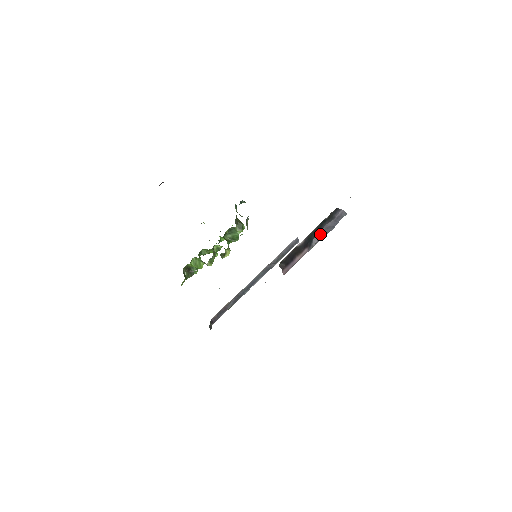
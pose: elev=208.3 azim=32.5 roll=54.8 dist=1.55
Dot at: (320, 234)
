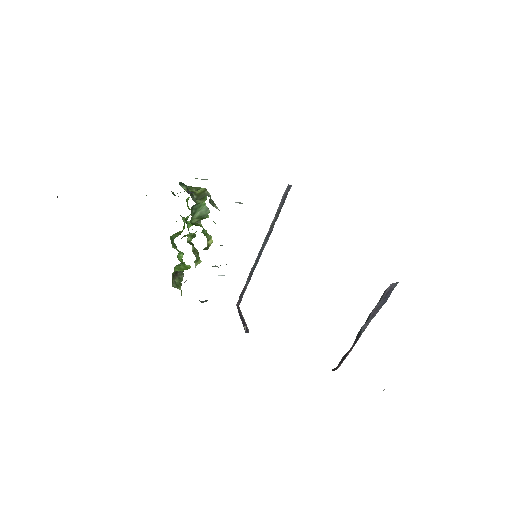
Dot at: (369, 319)
